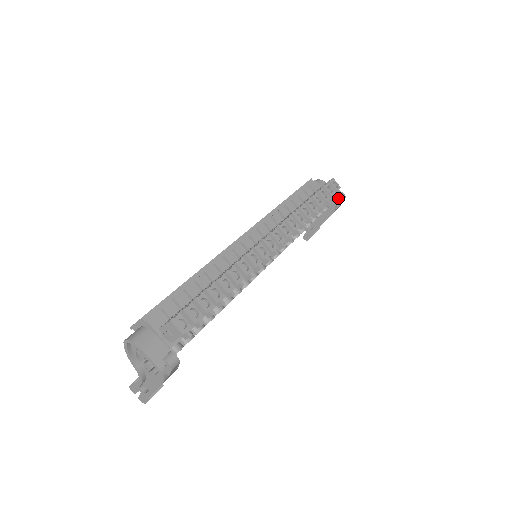
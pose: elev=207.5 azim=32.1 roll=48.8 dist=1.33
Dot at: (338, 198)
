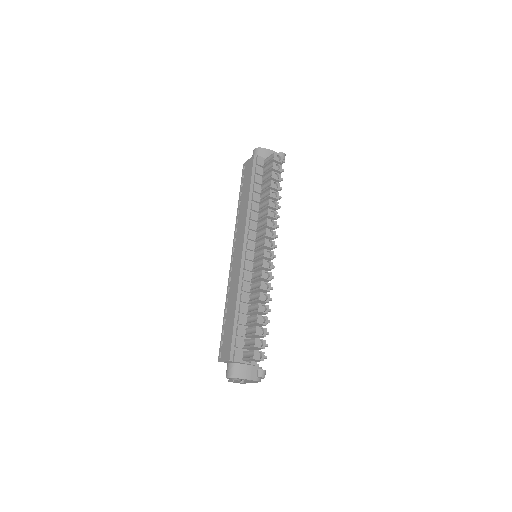
Dot at: occluded
